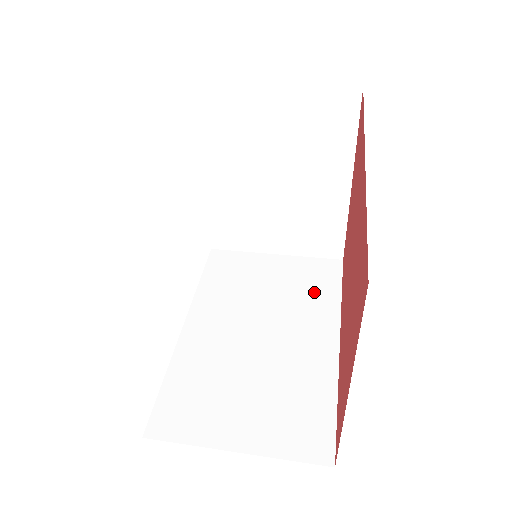
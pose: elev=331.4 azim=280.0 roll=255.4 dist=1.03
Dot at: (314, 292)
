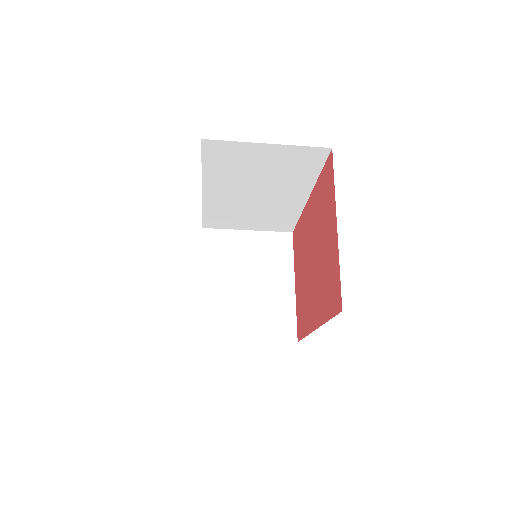
Dot at: occluded
